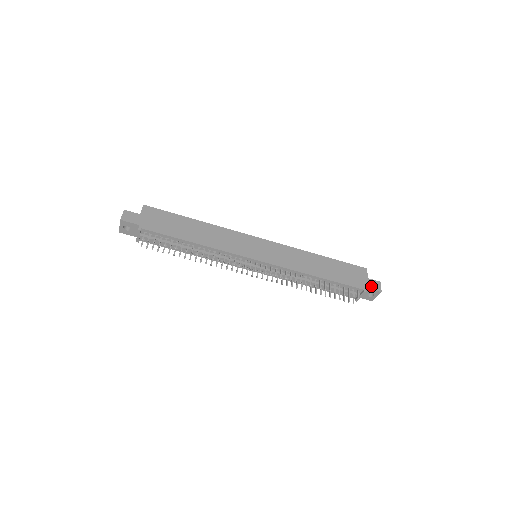
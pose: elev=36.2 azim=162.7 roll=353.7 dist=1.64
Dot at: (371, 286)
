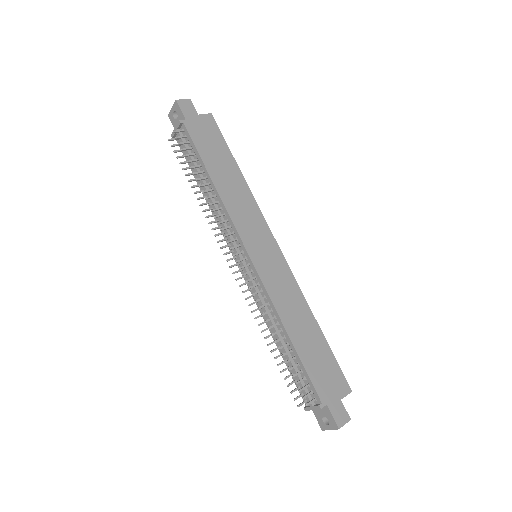
Dot at: (335, 410)
